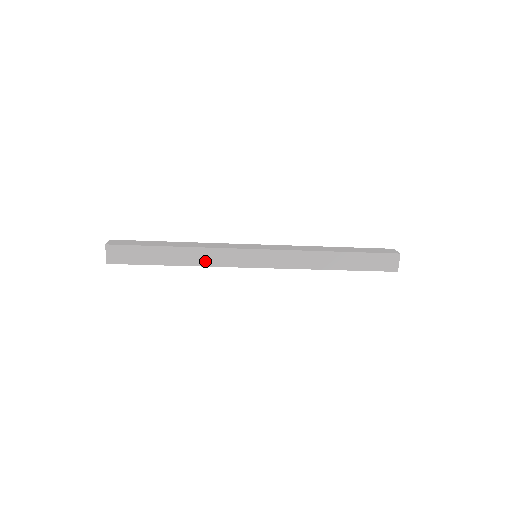
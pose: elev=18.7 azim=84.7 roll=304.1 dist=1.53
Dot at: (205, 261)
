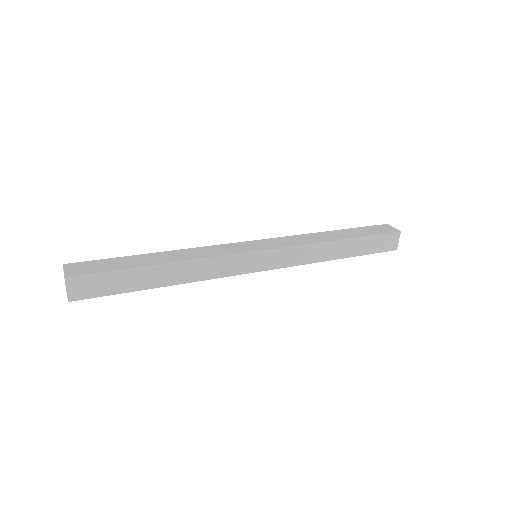
Dot at: (201, 274)
